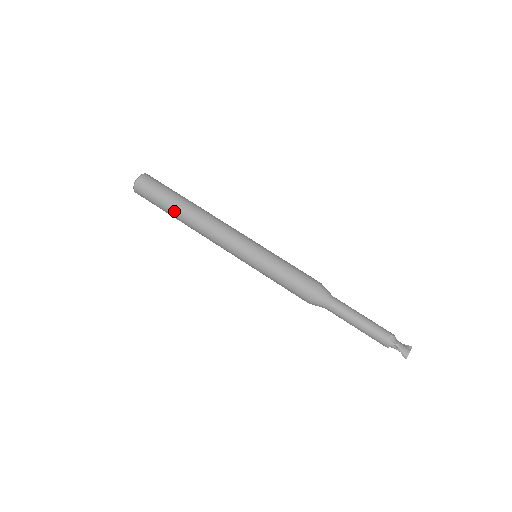
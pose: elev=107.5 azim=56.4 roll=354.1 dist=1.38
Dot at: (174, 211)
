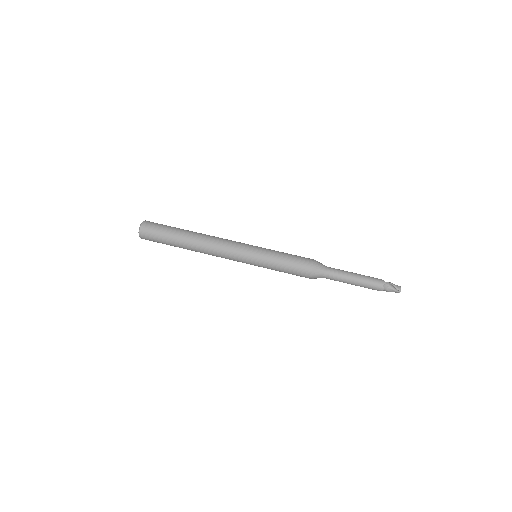
Dot at: (180, 236)
